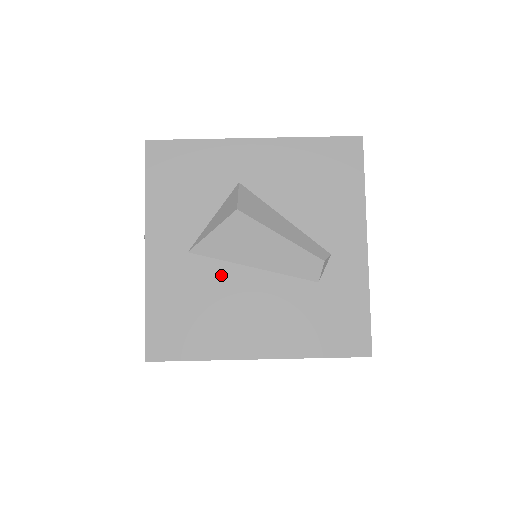
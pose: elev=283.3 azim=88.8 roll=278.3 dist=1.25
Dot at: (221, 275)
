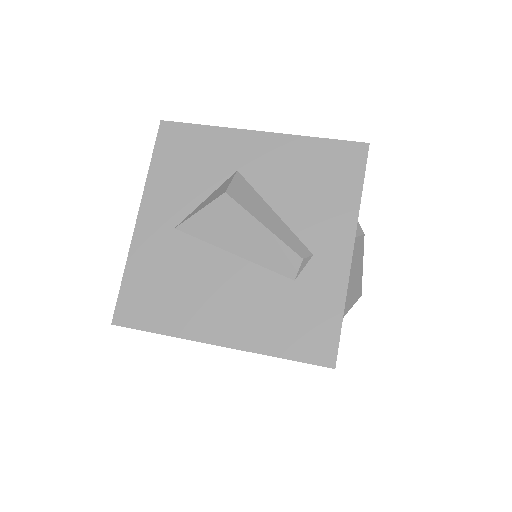
Dot at: (200, 255)
